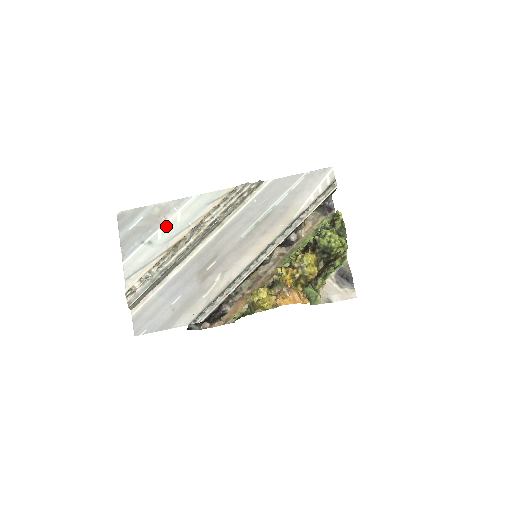
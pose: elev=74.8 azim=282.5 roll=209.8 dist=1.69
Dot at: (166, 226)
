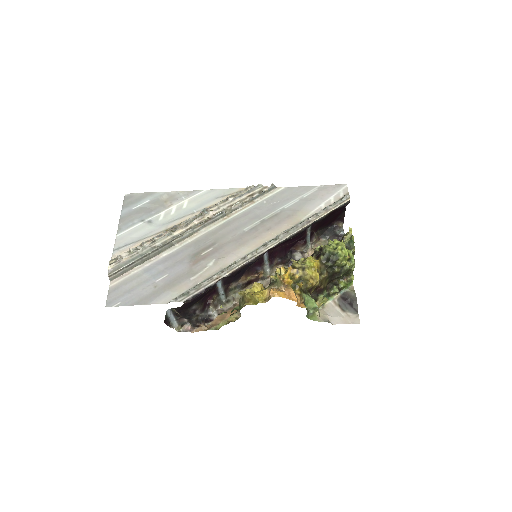
Dot at: (170, 210)
